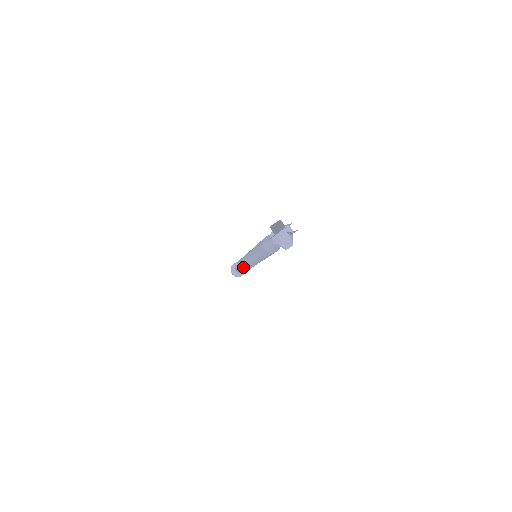
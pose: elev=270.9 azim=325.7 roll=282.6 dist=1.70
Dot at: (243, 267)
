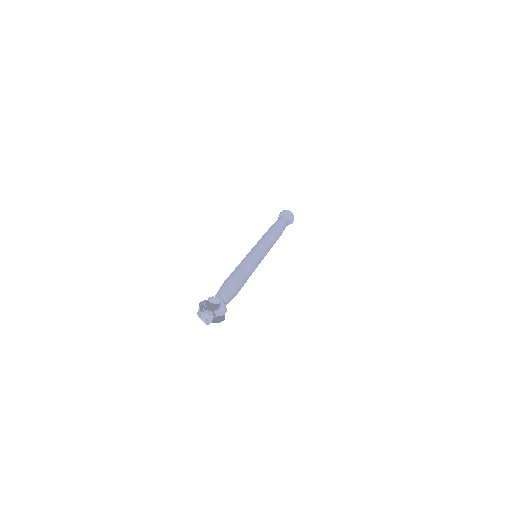
Dot at: occluded
